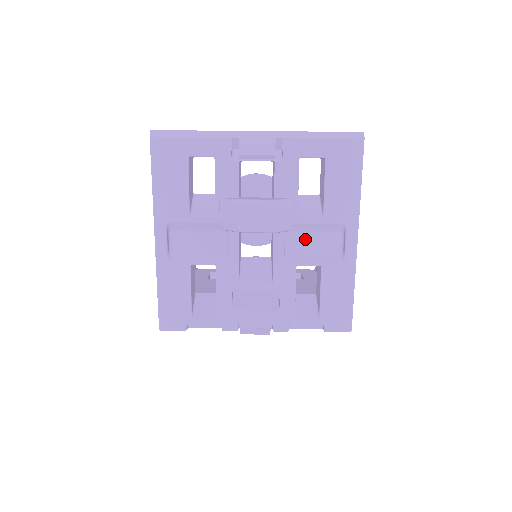
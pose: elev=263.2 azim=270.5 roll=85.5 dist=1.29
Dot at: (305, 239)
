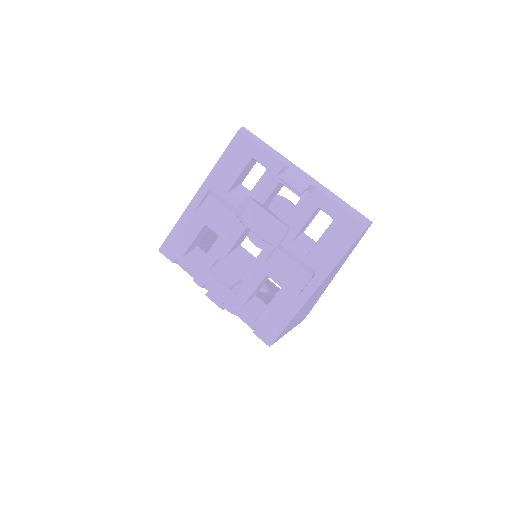
Dot at: (285, 263)
